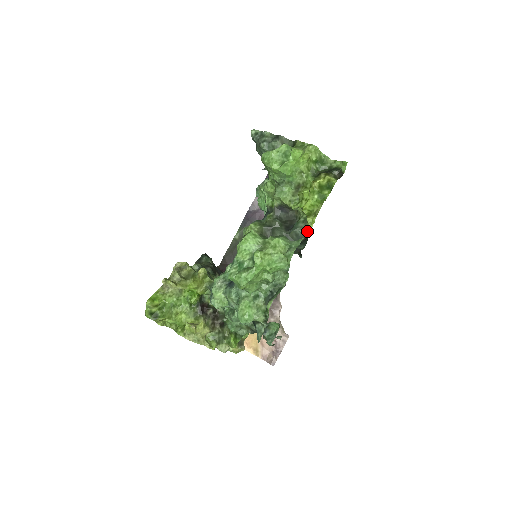
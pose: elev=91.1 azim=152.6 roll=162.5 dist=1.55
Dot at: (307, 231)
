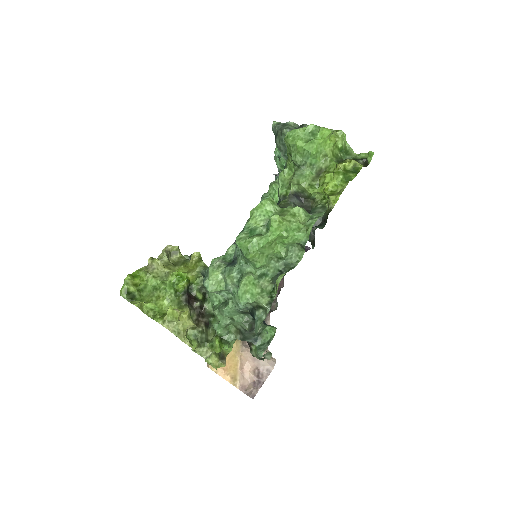
Dot at: (329, 209)
